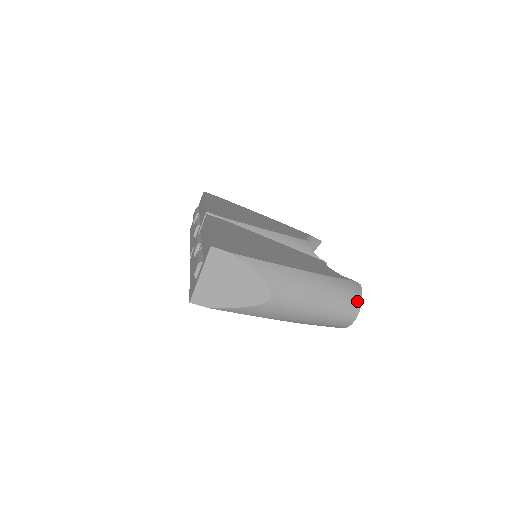
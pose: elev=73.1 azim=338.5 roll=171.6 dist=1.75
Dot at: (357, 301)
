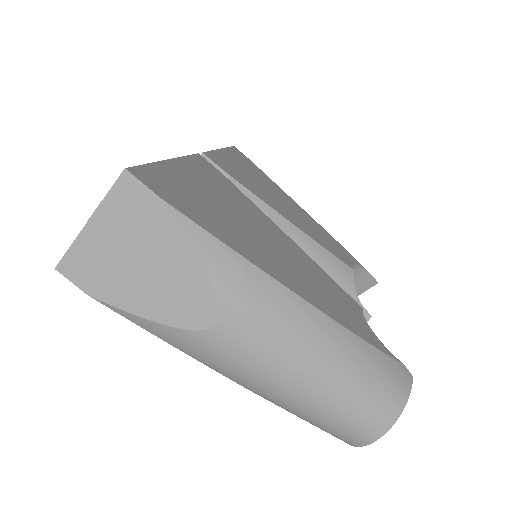
Dot at: (393, 406)
